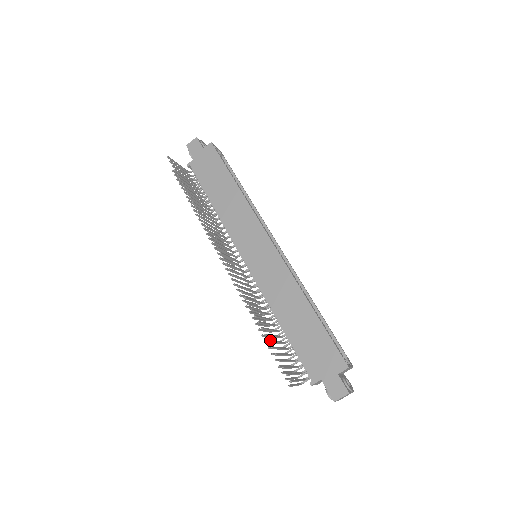
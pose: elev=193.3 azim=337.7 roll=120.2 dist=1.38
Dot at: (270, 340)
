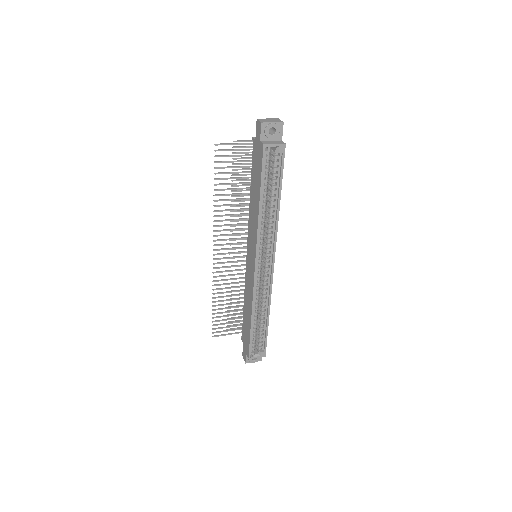
Dot at: (215, 313)
